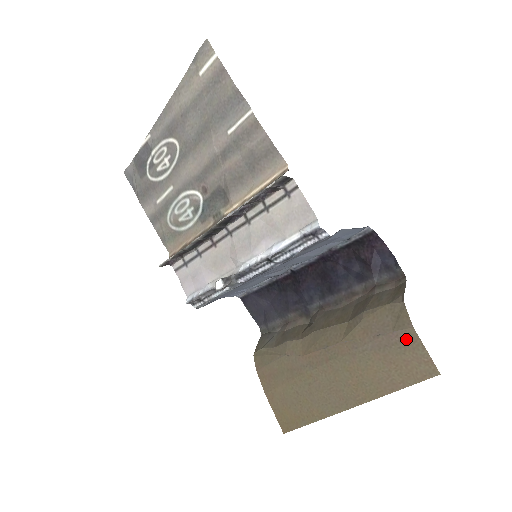
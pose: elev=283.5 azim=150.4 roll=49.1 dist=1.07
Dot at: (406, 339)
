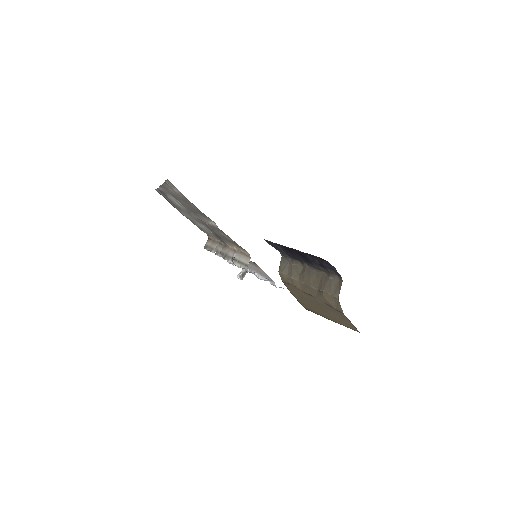
Dot at: (342, 315)
